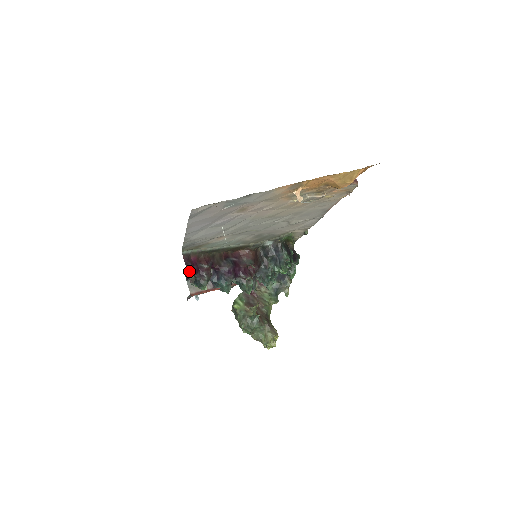
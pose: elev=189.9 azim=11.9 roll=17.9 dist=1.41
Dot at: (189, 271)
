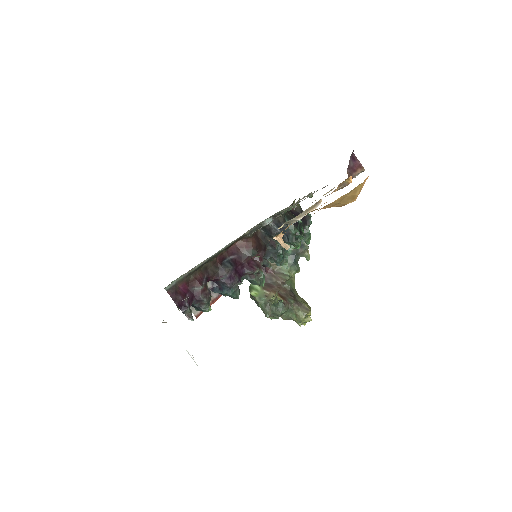
Dot at: (181, 307)
